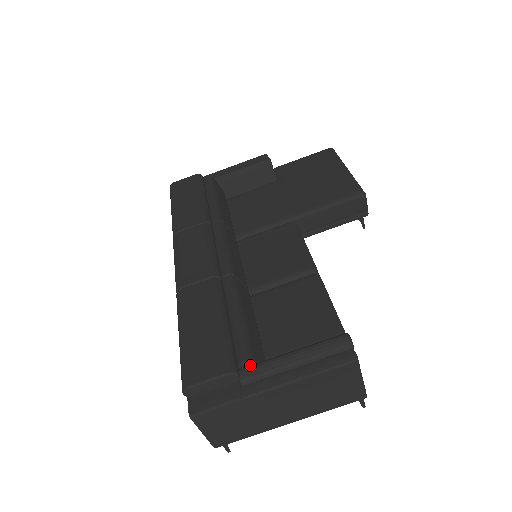
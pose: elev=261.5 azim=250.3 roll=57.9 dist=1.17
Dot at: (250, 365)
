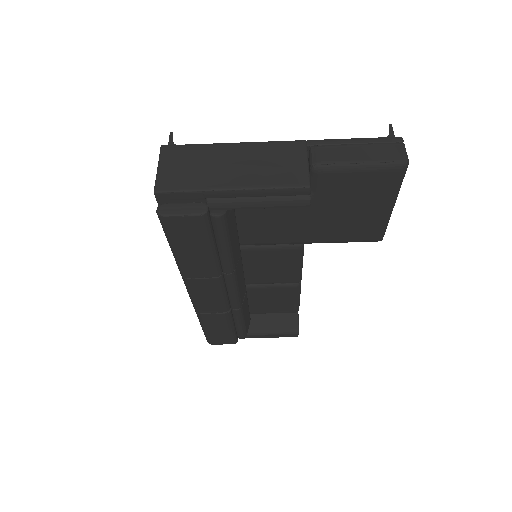
Dot at: occluded
